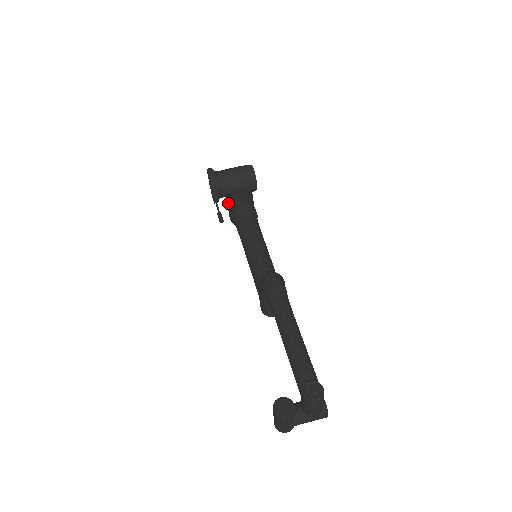
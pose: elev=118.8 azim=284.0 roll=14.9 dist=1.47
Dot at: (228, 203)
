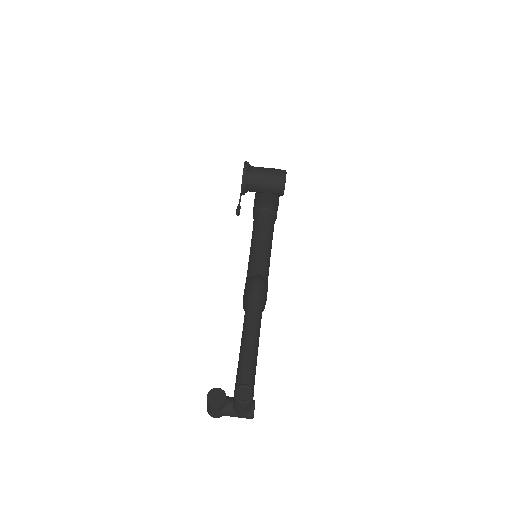
Dot at: (255, 197)
